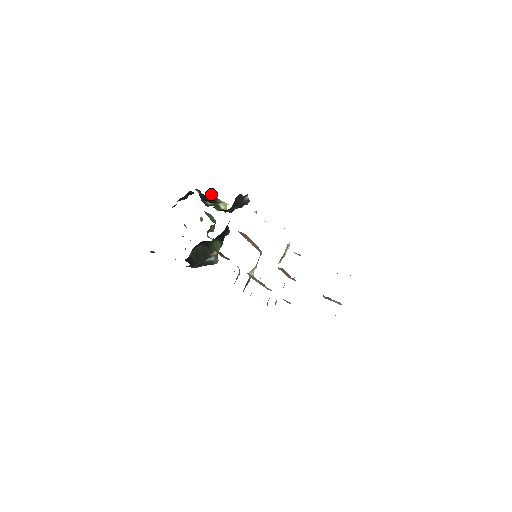
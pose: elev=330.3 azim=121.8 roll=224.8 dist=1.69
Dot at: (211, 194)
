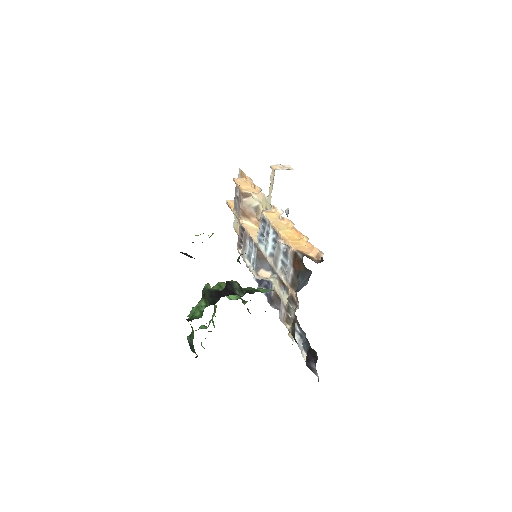
Dot at: occluded
